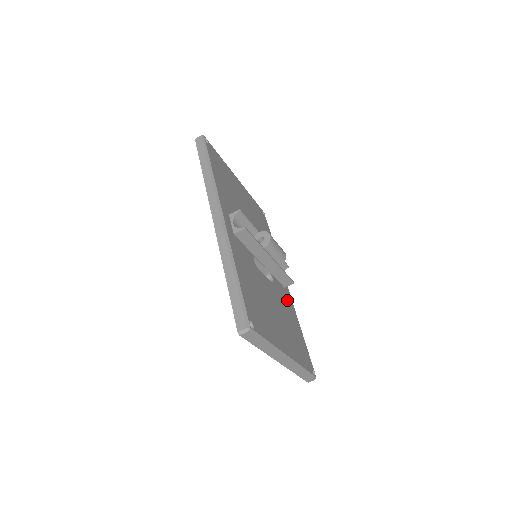
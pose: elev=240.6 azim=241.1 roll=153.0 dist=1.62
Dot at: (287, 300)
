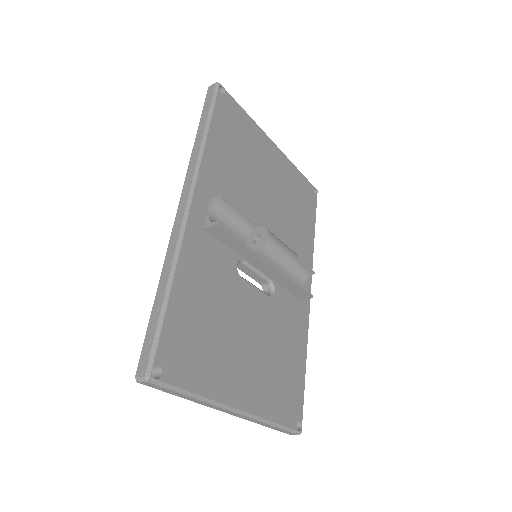
Dot at: (295, 319)
